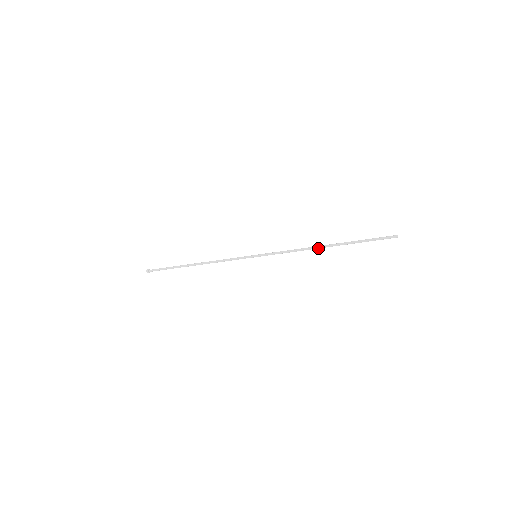
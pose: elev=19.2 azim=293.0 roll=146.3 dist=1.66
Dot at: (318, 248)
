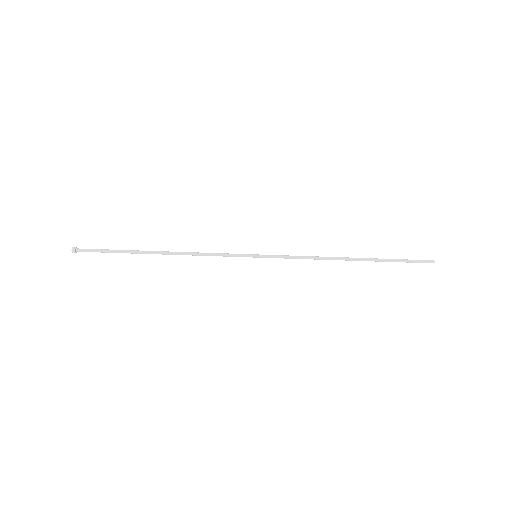
Dot at: occluded
